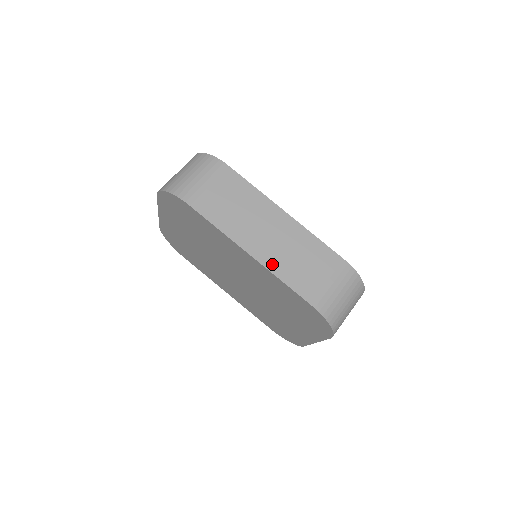
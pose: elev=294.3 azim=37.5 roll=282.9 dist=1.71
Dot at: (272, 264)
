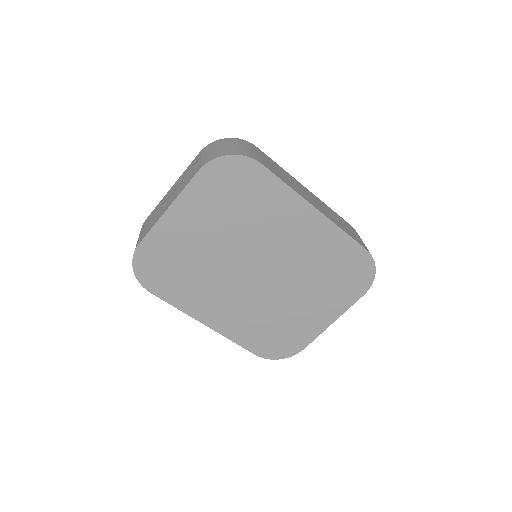
Dot at: (331, 219)
